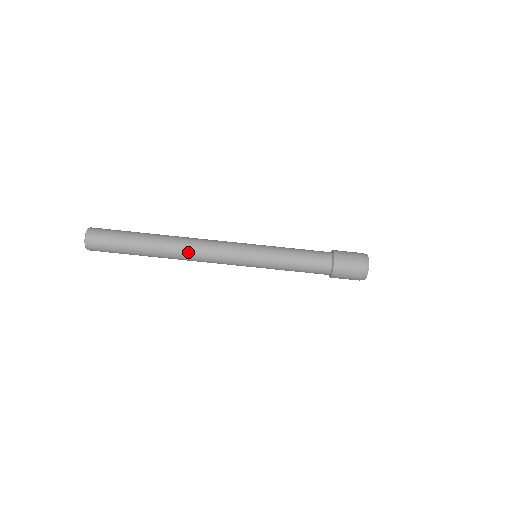
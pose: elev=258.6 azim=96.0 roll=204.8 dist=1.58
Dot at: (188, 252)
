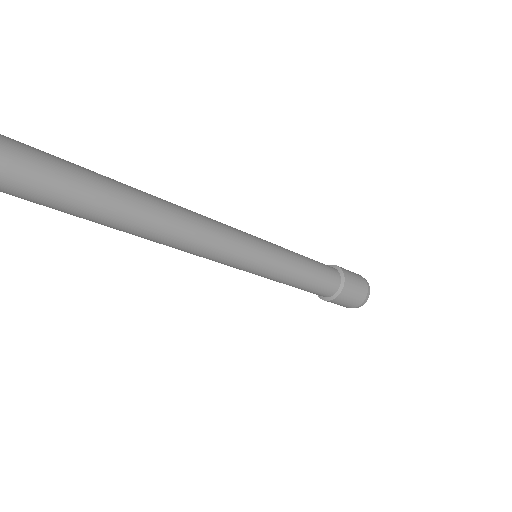
Dot at: (164, 244)
